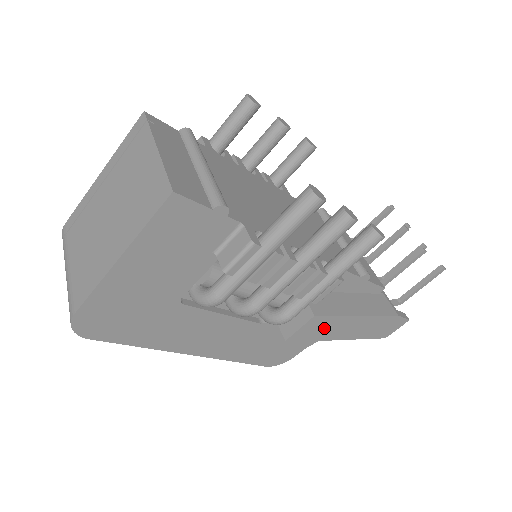
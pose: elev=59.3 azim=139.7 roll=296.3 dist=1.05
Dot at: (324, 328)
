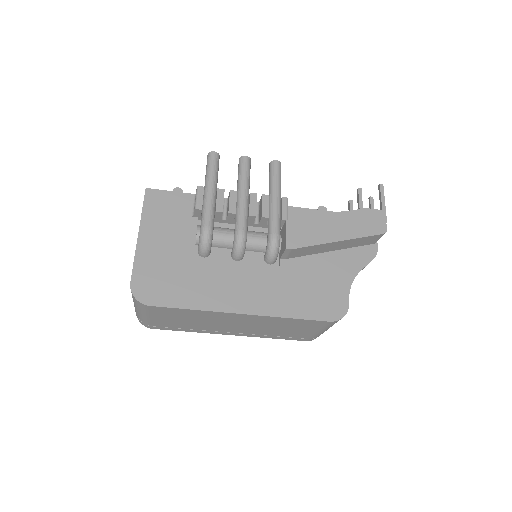
Dot at: (308, 231)
